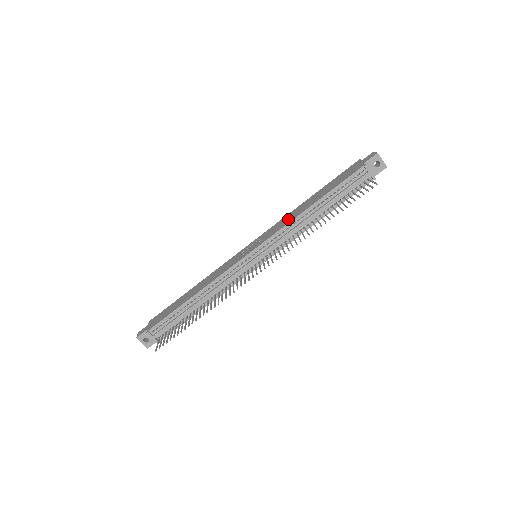
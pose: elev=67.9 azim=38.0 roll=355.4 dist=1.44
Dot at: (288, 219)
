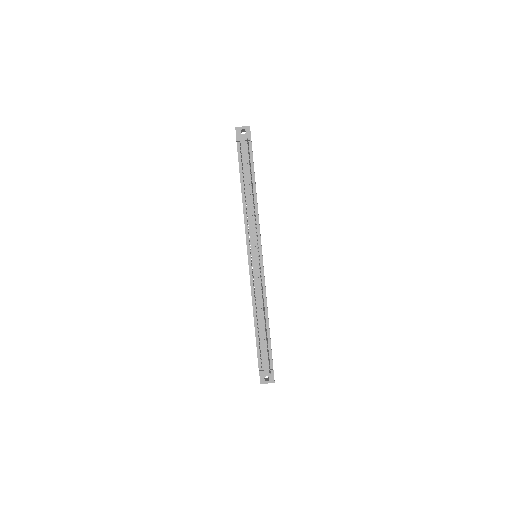
Dot at: occluded
